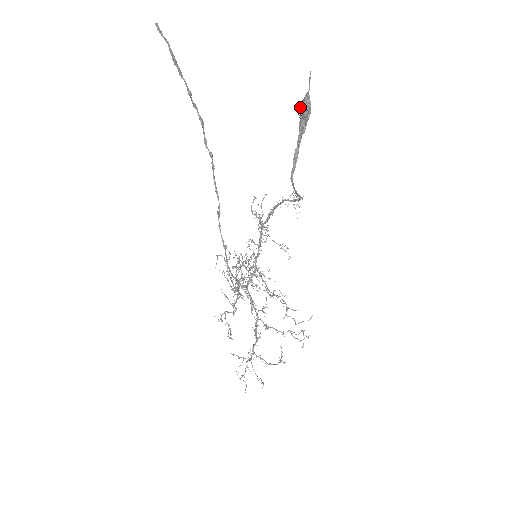
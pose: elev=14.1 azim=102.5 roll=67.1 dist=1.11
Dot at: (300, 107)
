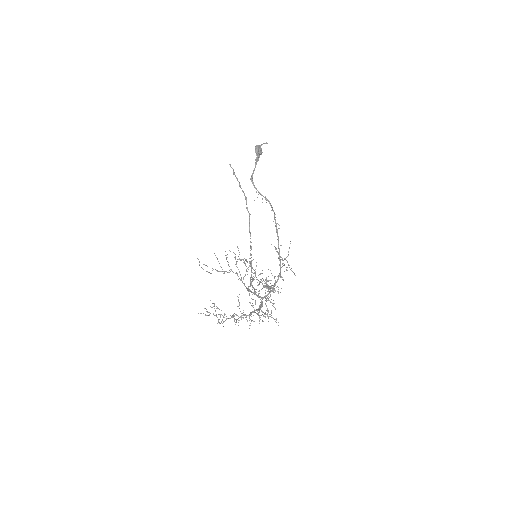
Dot at: (259, 154)
